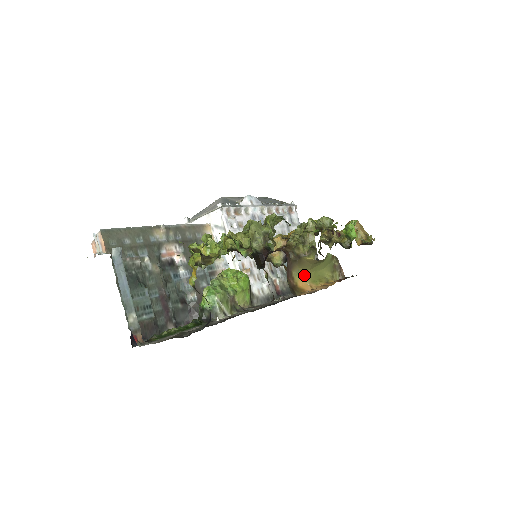
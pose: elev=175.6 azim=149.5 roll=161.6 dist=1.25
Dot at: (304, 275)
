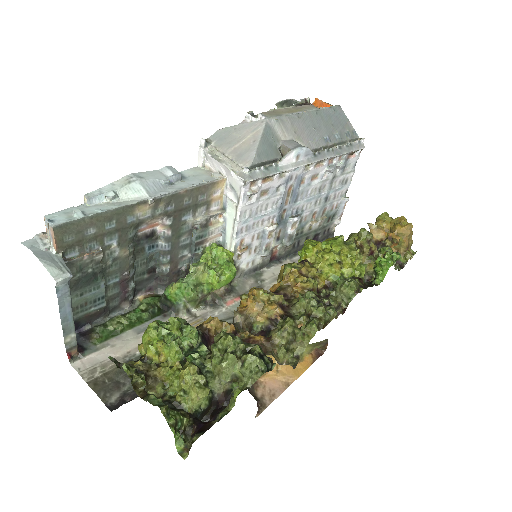
Dot at: occluded
